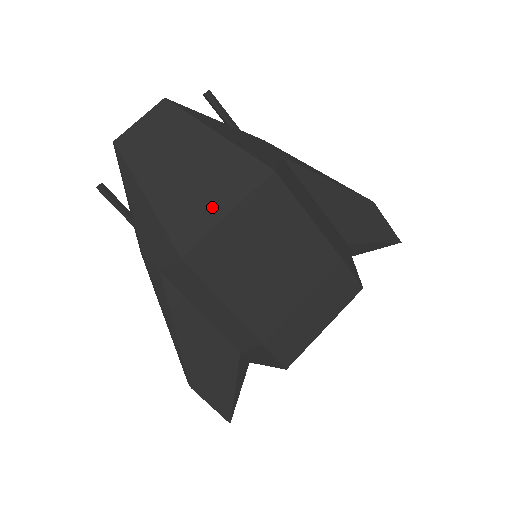
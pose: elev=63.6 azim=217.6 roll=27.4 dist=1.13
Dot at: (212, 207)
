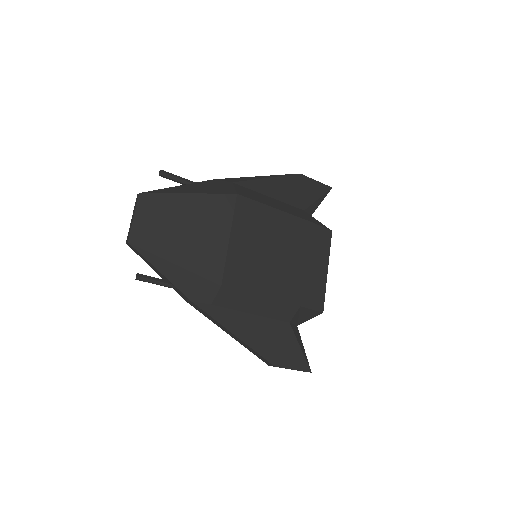
Dot at: (217, 242)
